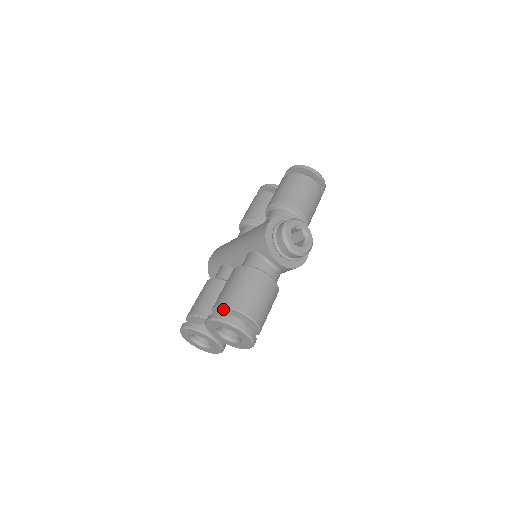
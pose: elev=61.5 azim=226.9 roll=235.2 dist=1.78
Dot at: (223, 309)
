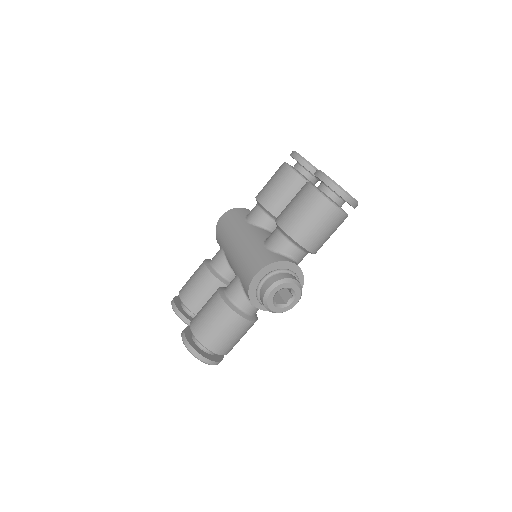
Dot at: (195, 336)
